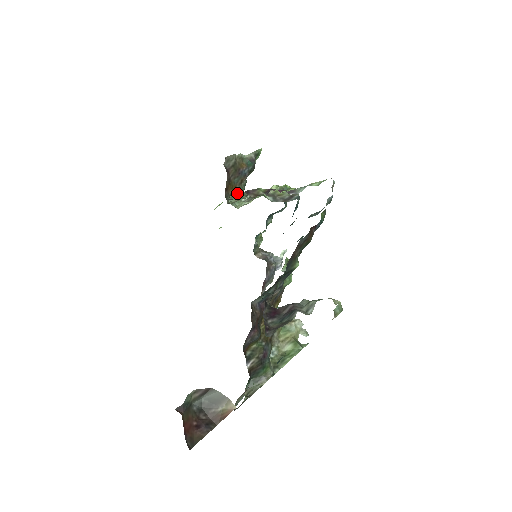
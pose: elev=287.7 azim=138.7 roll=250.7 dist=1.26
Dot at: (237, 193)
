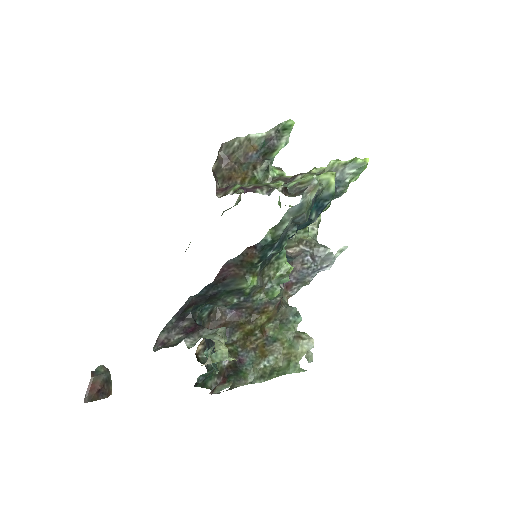
Dot at: (252, 180)
